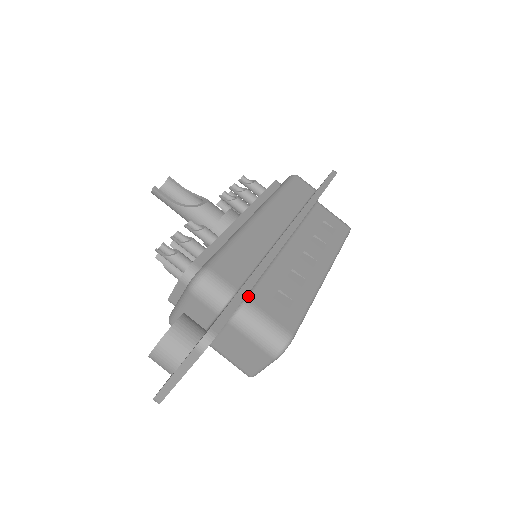
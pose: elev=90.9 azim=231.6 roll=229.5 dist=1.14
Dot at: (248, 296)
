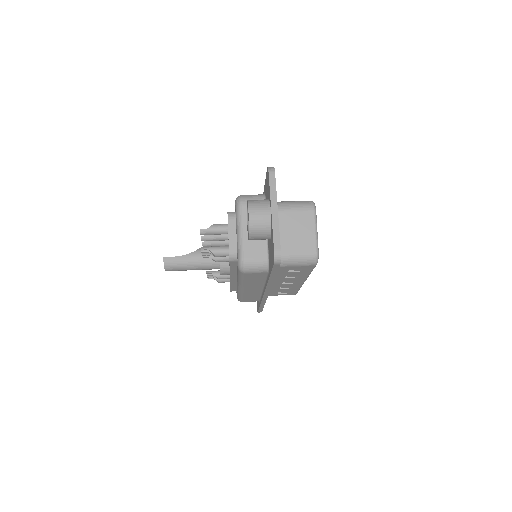
Dot at: occluded
